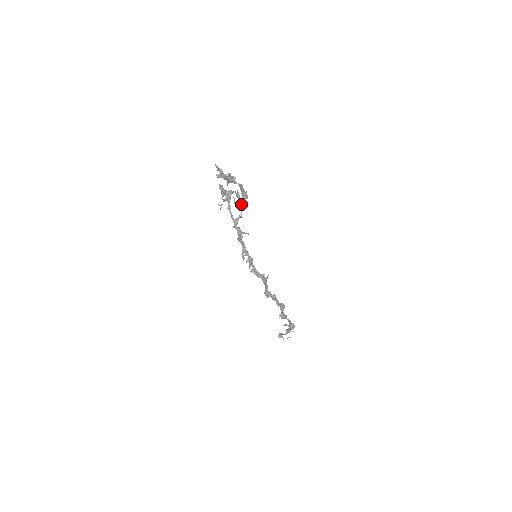
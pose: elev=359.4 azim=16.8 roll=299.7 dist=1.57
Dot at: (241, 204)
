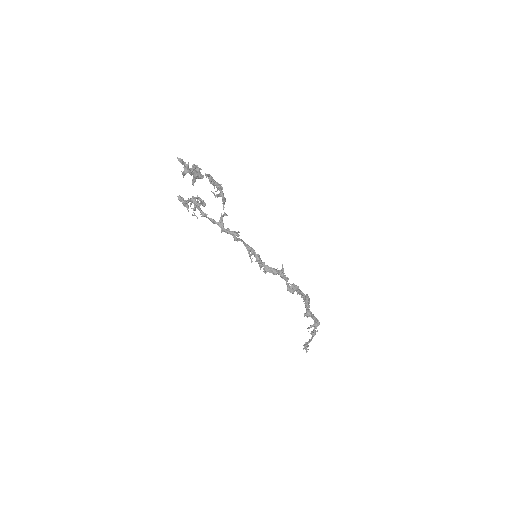
Dot at: (221, 196)
